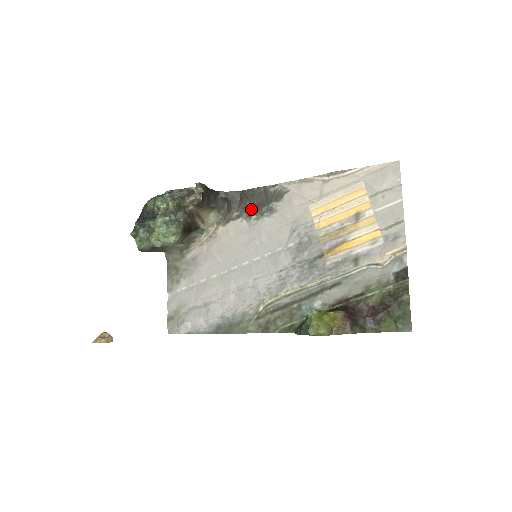
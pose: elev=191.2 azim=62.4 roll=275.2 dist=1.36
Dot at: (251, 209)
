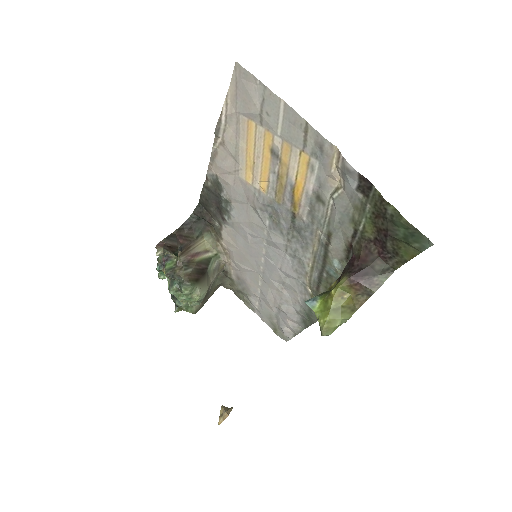
Dot at: (218, 212)
